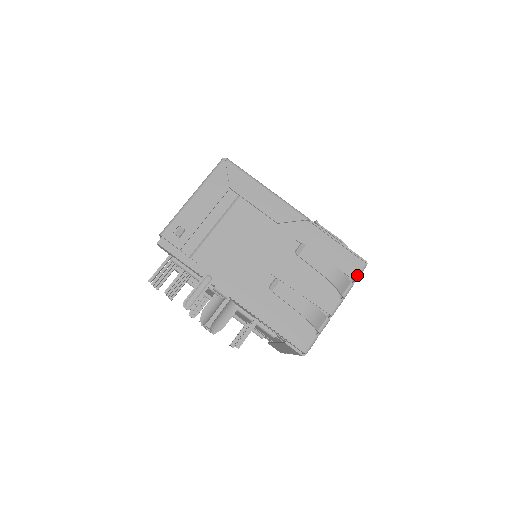
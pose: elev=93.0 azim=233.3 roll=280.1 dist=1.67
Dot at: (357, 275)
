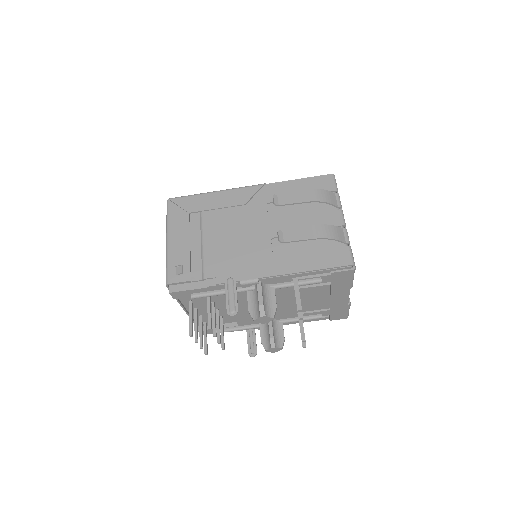
Dot at: (334, 186)
